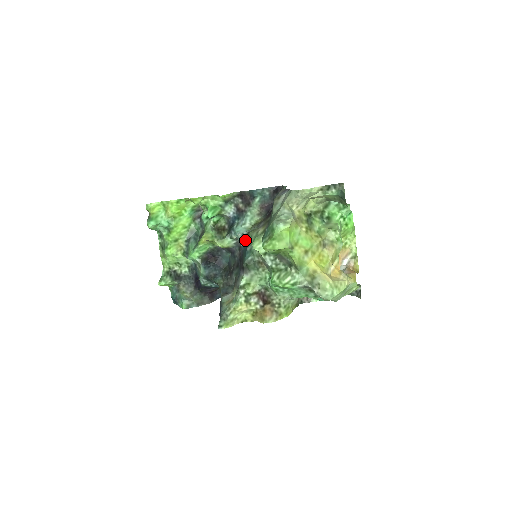
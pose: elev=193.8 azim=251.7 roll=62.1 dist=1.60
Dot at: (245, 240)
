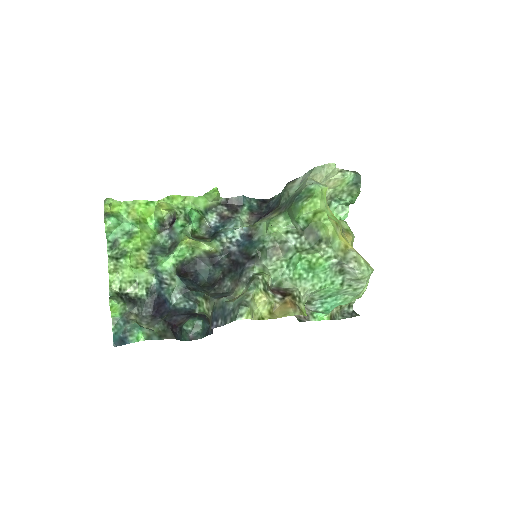
Dot at: (246, 235)
